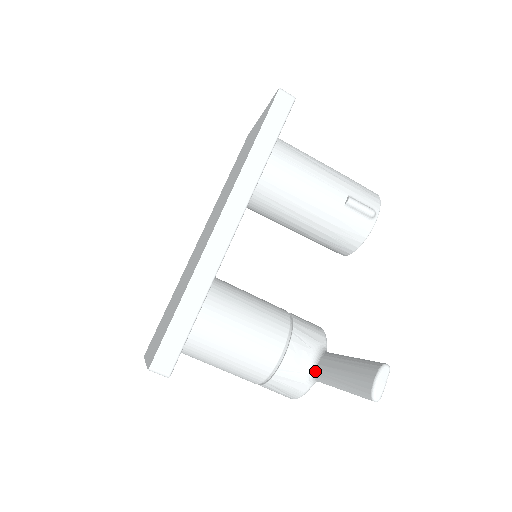
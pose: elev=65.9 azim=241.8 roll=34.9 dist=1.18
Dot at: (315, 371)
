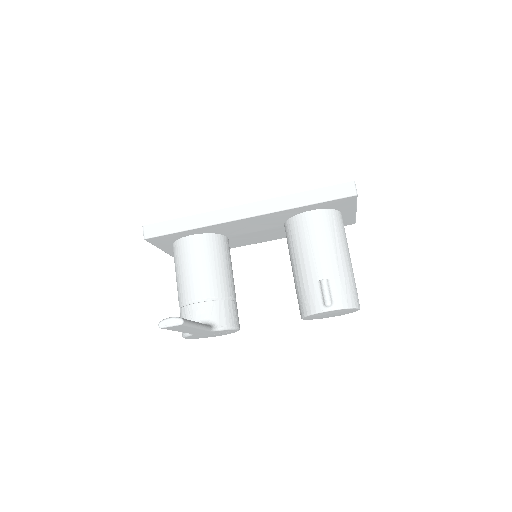
Dot at: occluded
